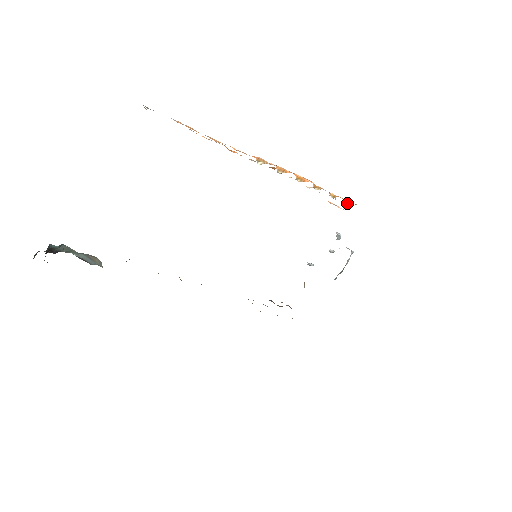
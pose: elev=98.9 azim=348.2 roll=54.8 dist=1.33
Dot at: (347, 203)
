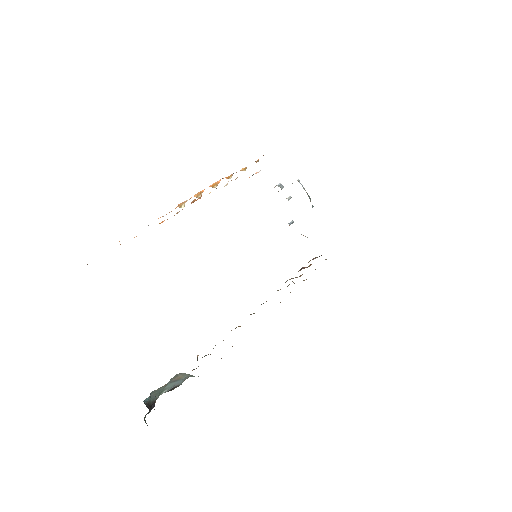
Dot at: (256, 162)
